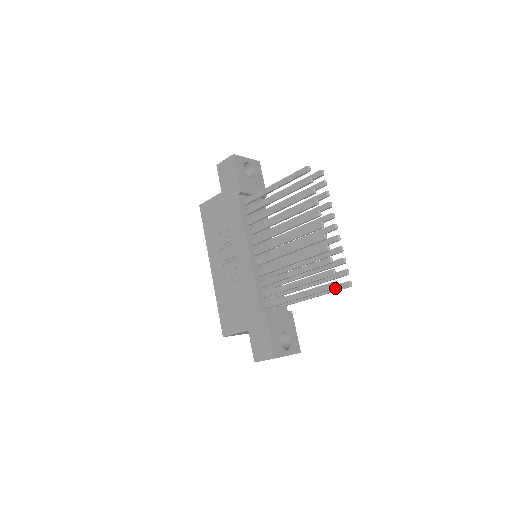
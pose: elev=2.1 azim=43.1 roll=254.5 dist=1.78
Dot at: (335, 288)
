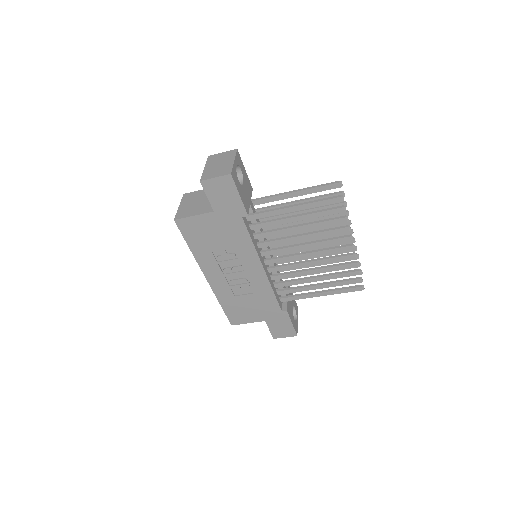
Dot at: occluded
